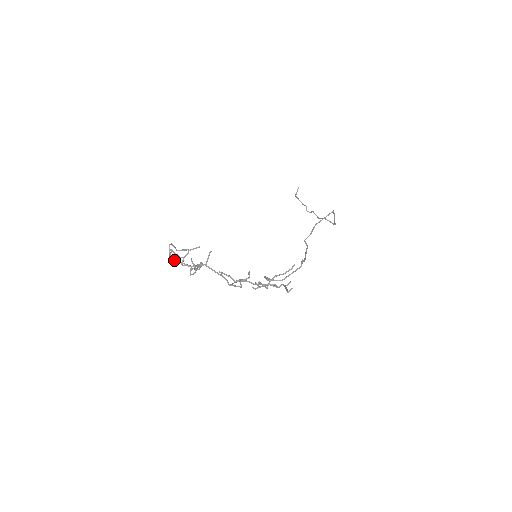
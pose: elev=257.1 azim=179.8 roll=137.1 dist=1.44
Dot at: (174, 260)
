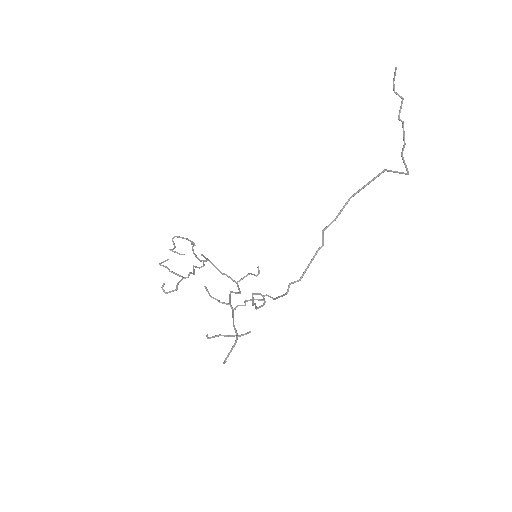
Dot at: (167, 268)
